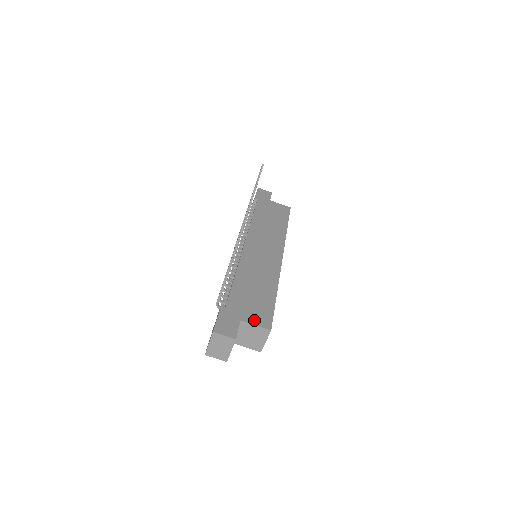
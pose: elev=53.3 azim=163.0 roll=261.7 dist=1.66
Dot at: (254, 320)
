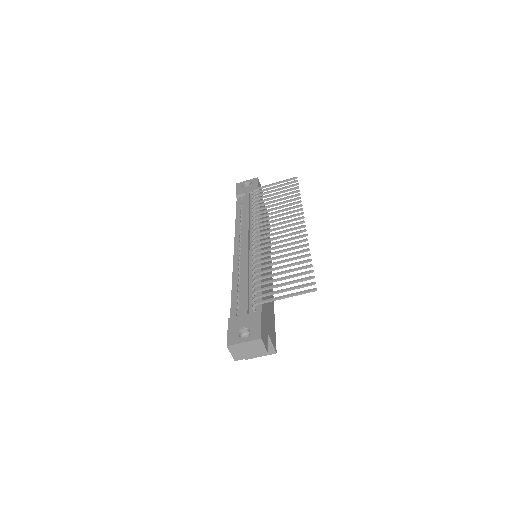
Dot at: (271, 337)
